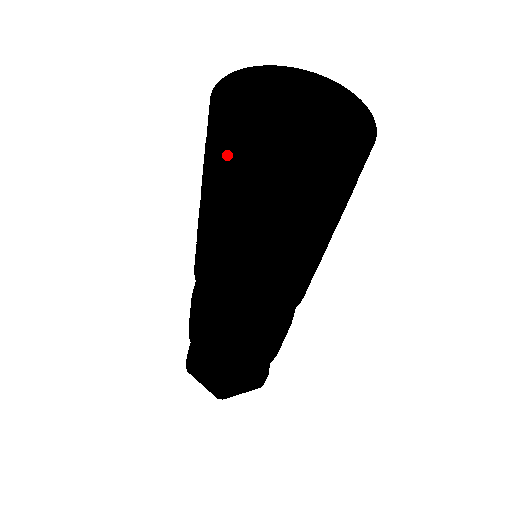
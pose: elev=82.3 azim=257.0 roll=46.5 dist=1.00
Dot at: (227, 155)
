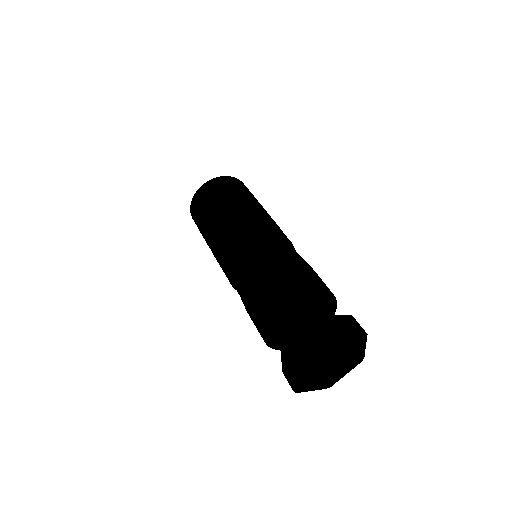
Dot at: (200, 194)
